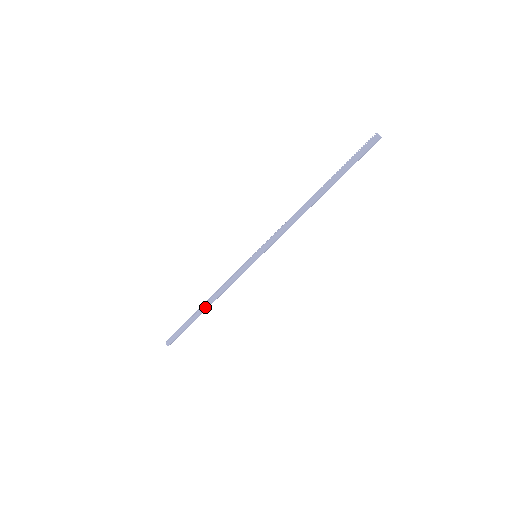
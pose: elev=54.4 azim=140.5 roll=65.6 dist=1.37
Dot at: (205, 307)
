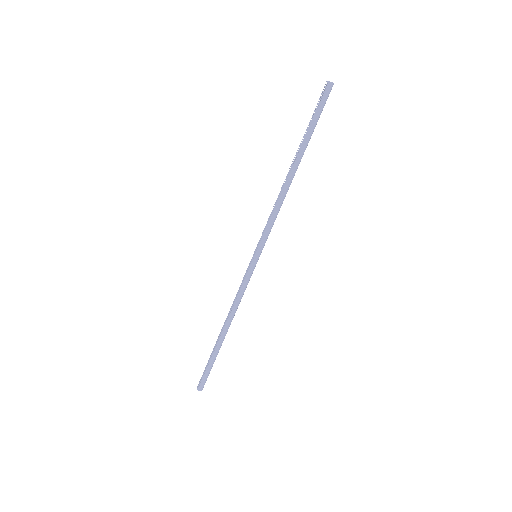
Dot at: (225, 332)
